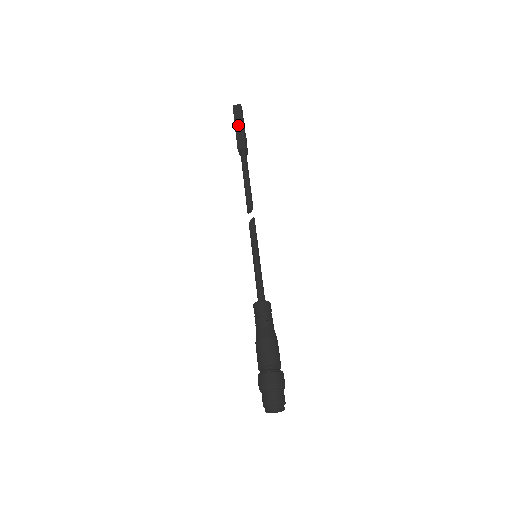
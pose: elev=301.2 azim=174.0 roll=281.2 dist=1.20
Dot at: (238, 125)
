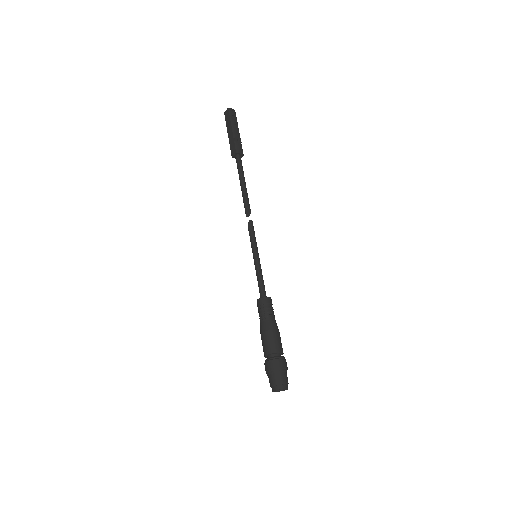
Dot at: (229, 132)
